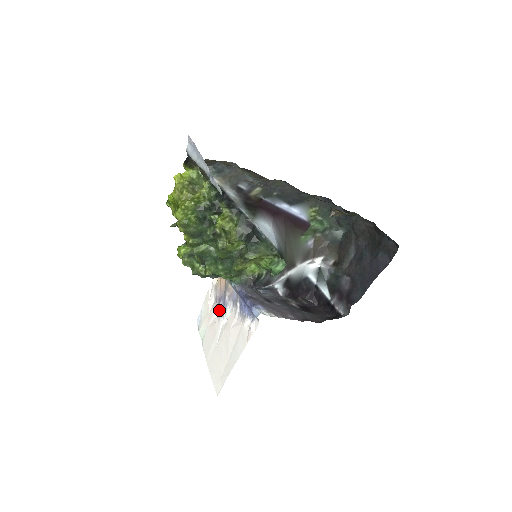
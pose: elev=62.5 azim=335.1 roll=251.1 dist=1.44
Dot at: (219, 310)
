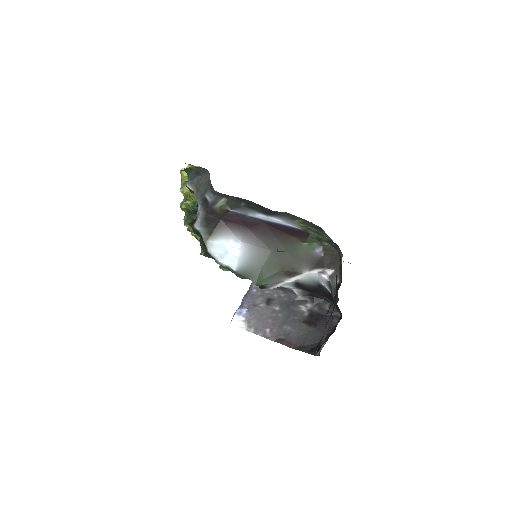
Dot at: occluded
